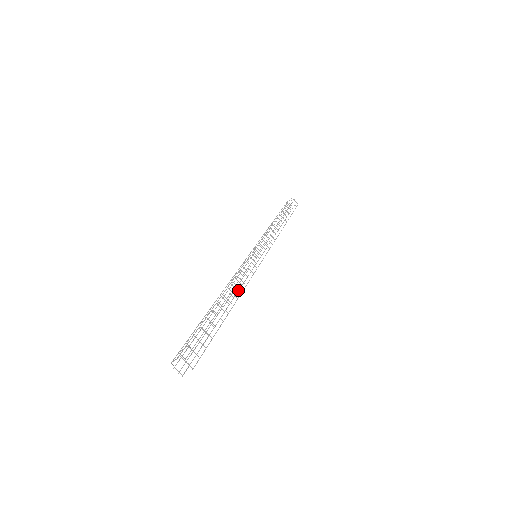
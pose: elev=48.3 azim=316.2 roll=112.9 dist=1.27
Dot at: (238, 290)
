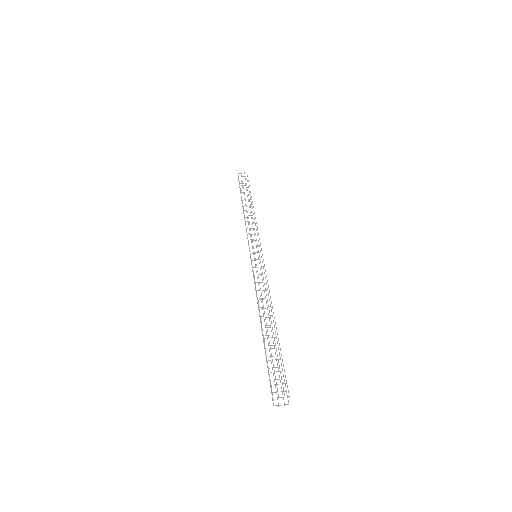
Dot at: (267, 301)
